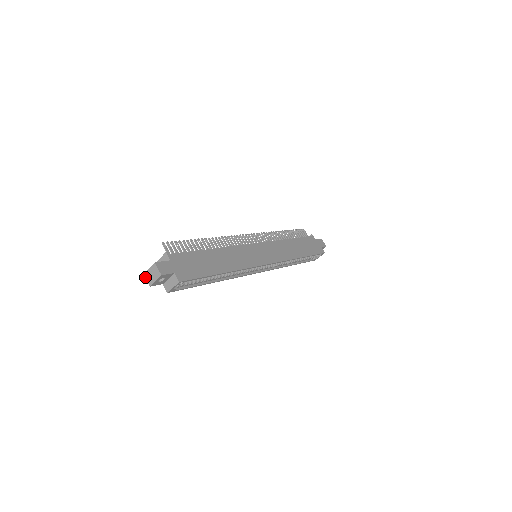
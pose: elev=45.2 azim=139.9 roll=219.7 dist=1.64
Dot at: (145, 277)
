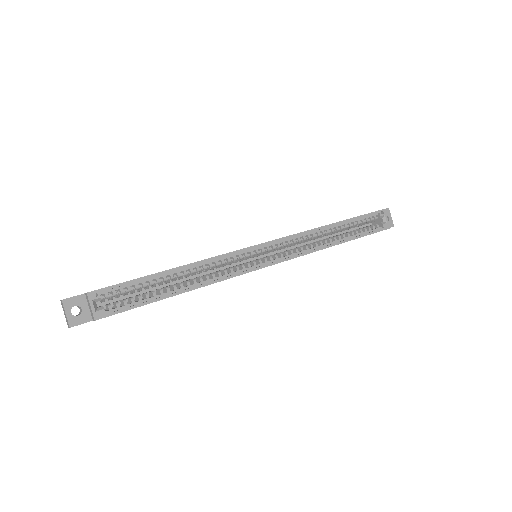
Dot at: (68, 327)
